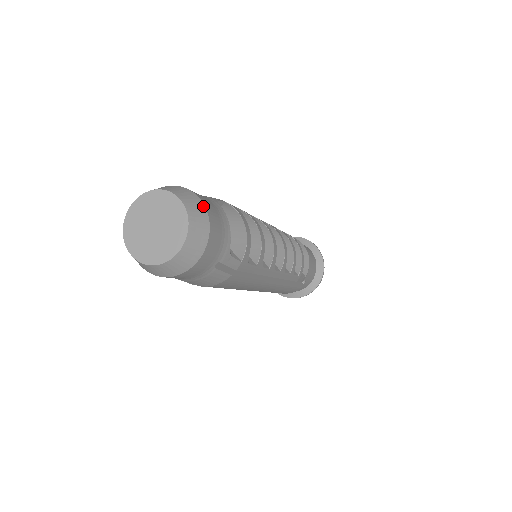
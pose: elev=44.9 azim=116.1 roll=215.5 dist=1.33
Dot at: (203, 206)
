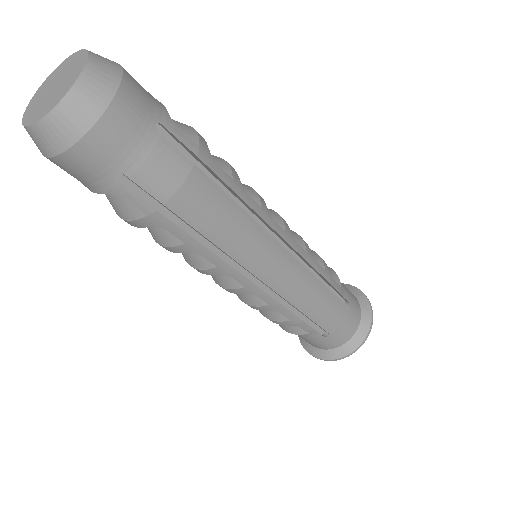
Dot at: occluded
